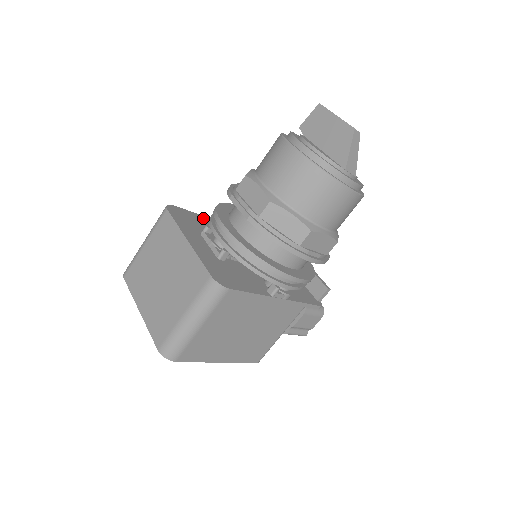
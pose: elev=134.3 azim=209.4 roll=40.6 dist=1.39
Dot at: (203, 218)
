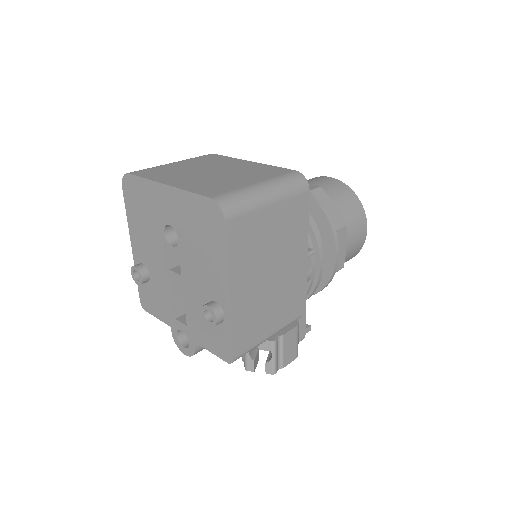
Dot at: occluded
